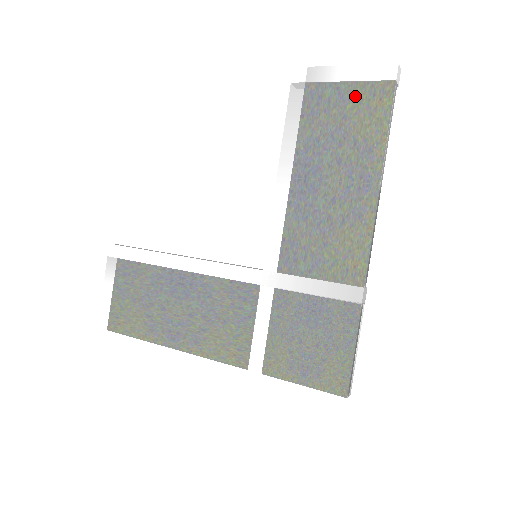
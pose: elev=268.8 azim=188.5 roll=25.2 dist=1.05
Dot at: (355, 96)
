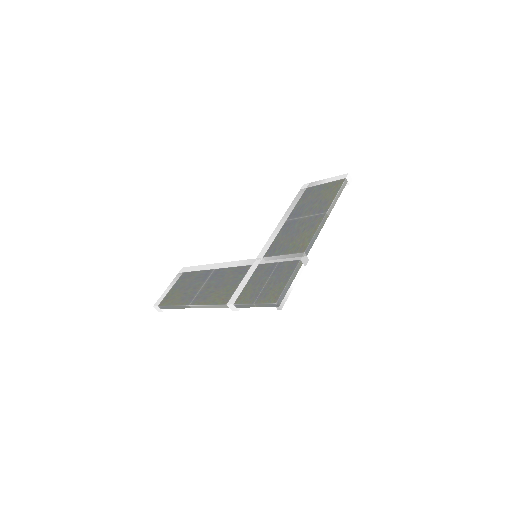
Dot at: (326, 187)
